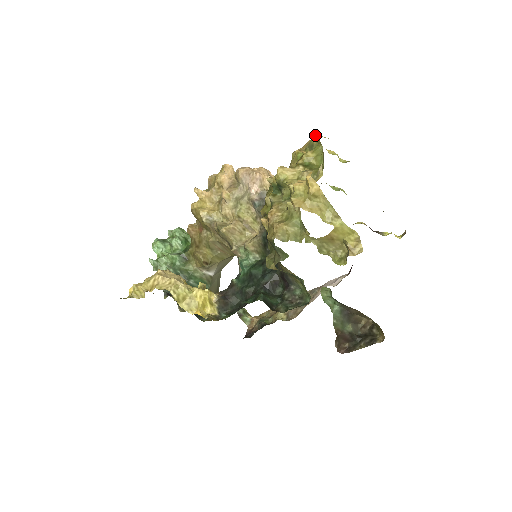
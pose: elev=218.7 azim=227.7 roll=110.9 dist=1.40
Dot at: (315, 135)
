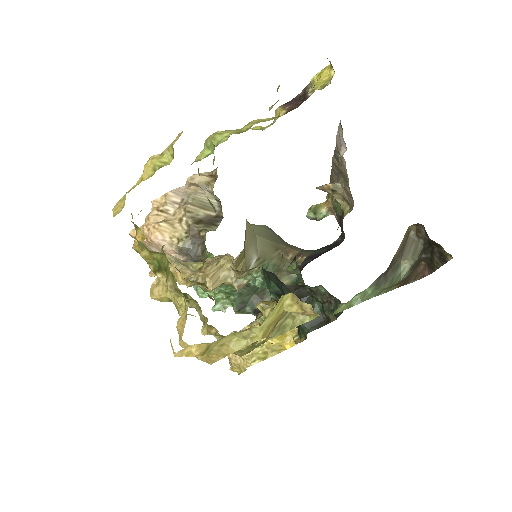
Dot at: occluded
